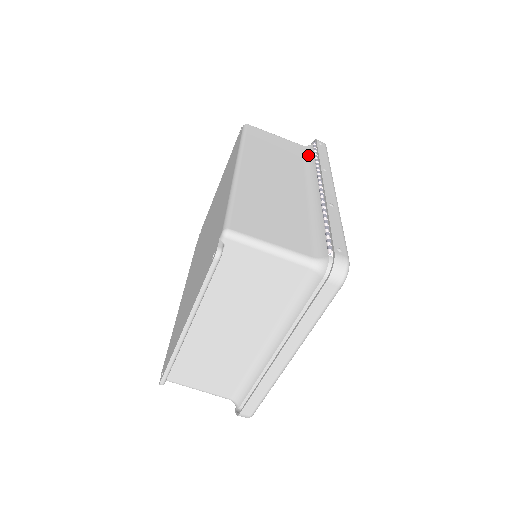
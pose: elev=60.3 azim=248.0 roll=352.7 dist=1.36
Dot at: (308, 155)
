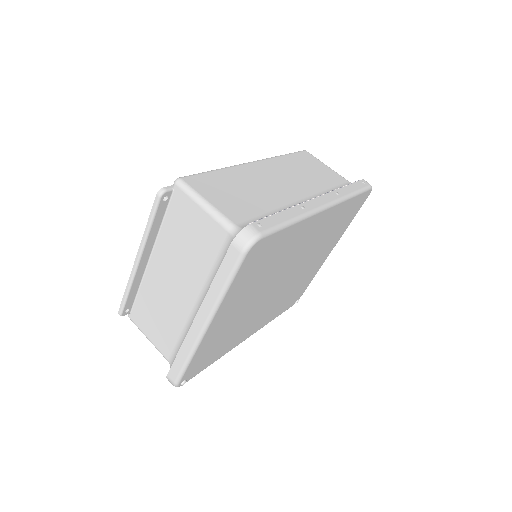
Dot at: occluded
